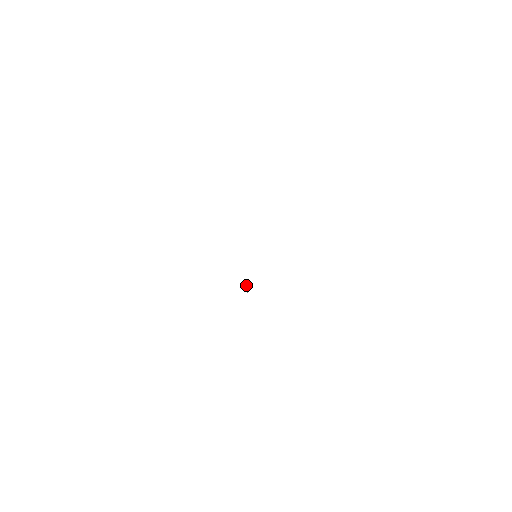
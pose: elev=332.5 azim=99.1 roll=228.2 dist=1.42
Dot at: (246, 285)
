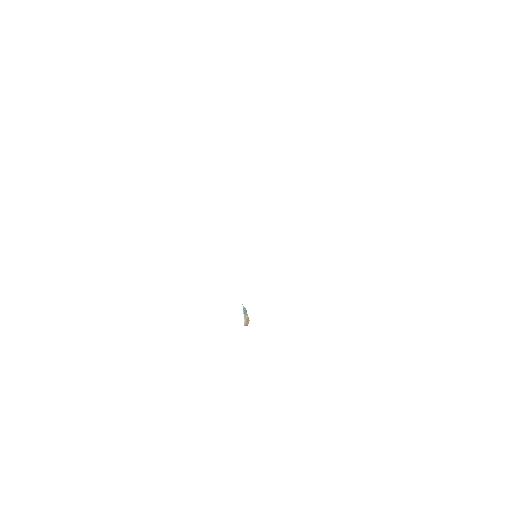
Dot at: (243, 306)
